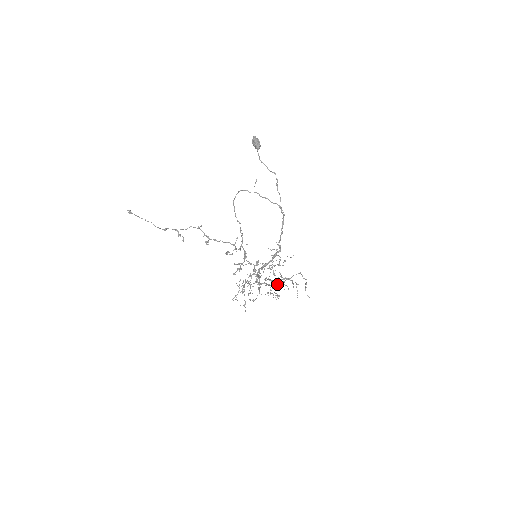
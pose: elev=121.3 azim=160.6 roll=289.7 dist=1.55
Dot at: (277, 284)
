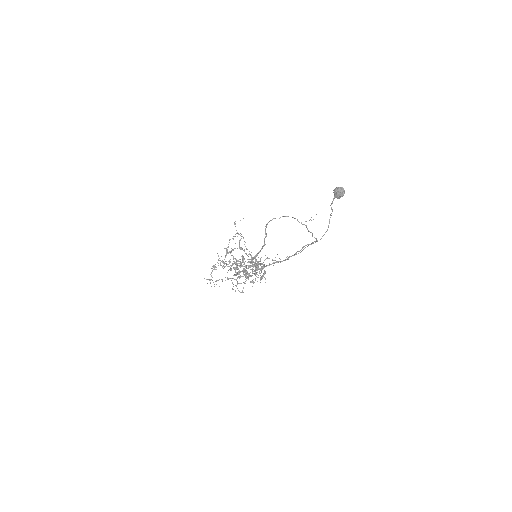
Dot at: (243, 262)
